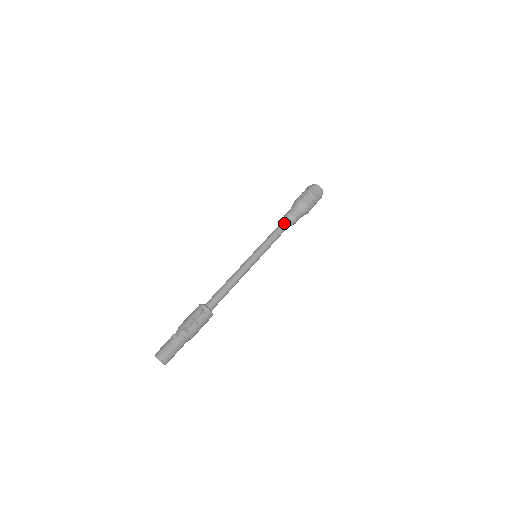
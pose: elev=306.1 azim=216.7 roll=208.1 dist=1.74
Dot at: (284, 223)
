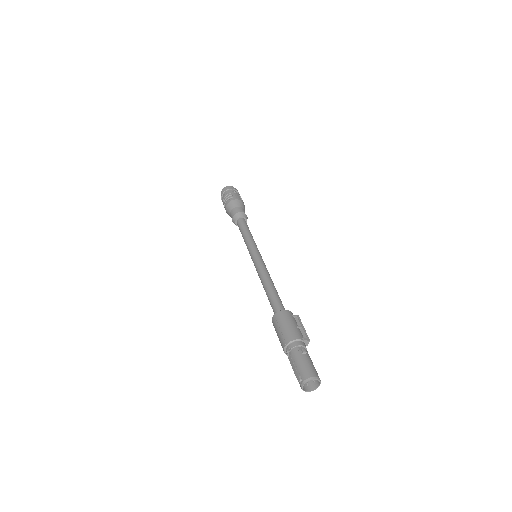
Dot at: occluded
